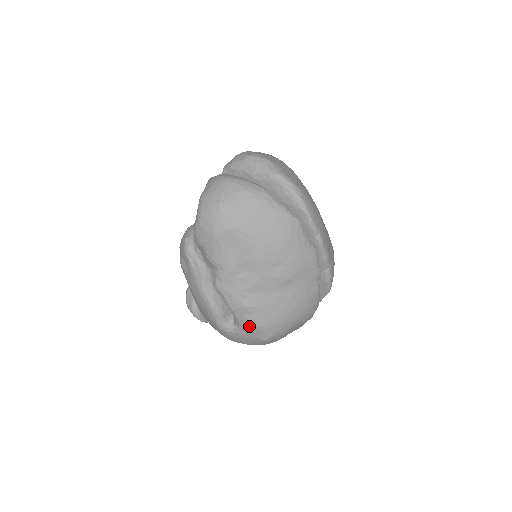
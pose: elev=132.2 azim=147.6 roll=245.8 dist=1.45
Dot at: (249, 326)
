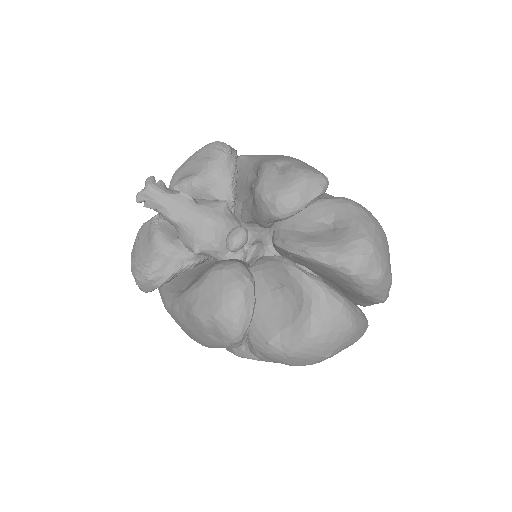
Dot at: occluded
